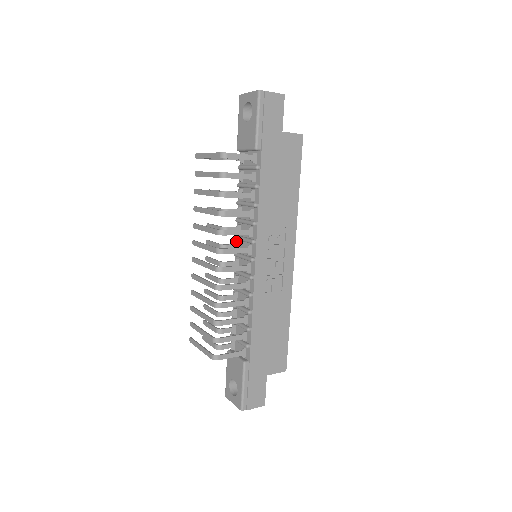
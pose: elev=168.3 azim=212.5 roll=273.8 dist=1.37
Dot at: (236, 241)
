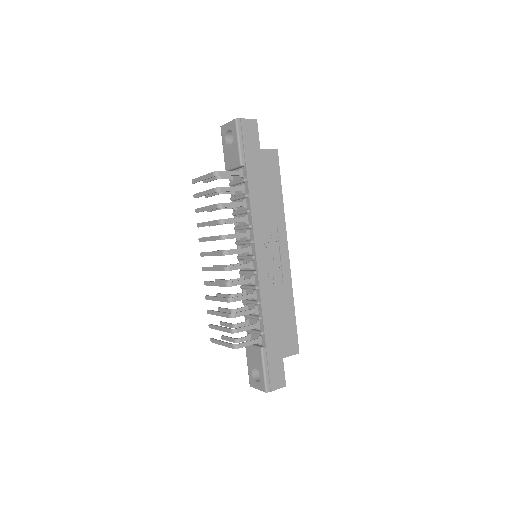
Dot at: occluded
